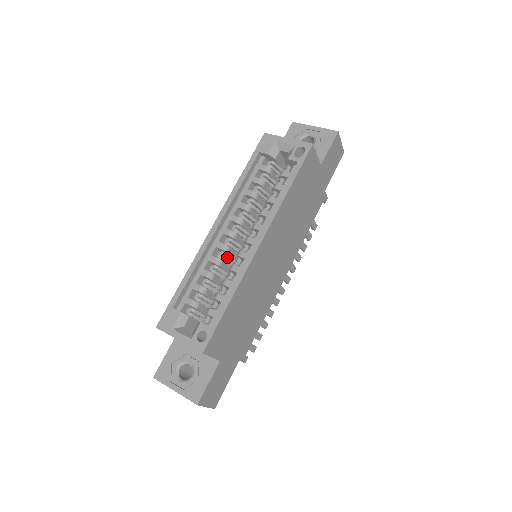
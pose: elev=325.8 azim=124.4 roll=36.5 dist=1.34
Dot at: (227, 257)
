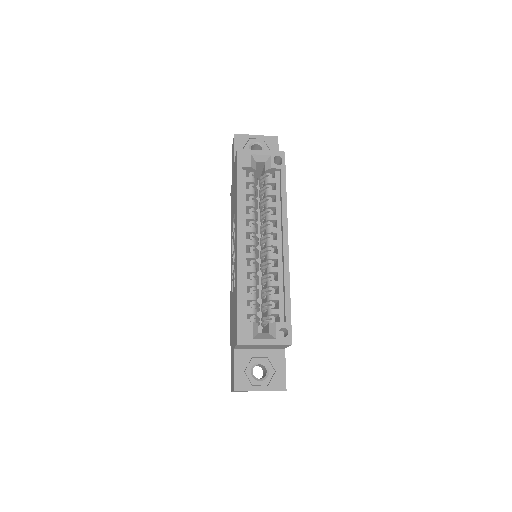
Dot at: (256, 263)
